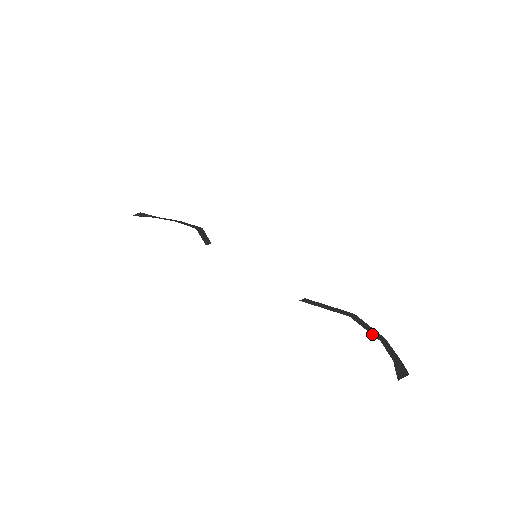
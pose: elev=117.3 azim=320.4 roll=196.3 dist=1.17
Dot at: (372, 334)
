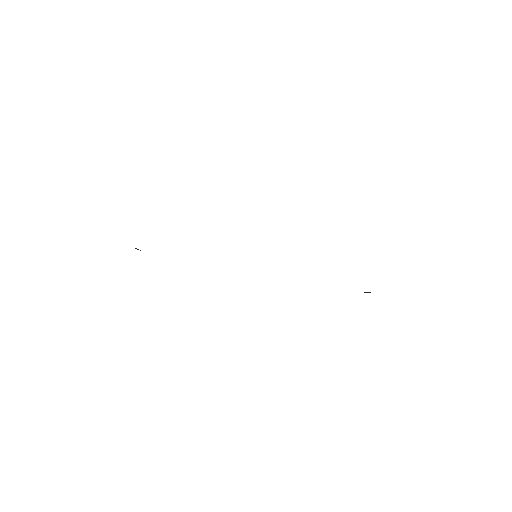
Dot at: occluded
